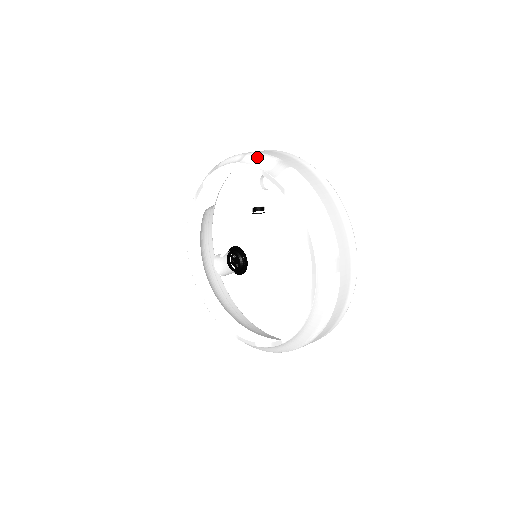
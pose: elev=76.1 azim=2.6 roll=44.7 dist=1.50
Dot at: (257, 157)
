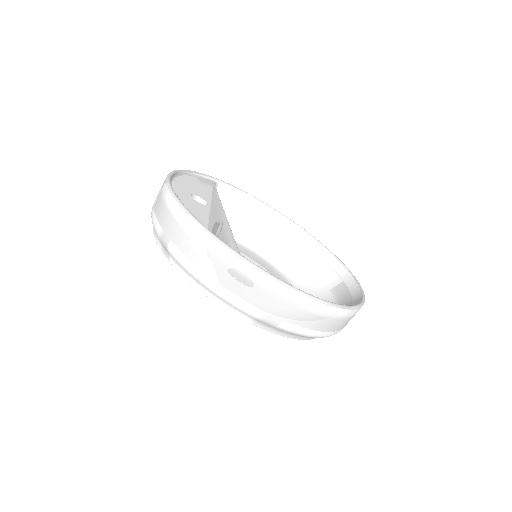
Dot at: occluded
